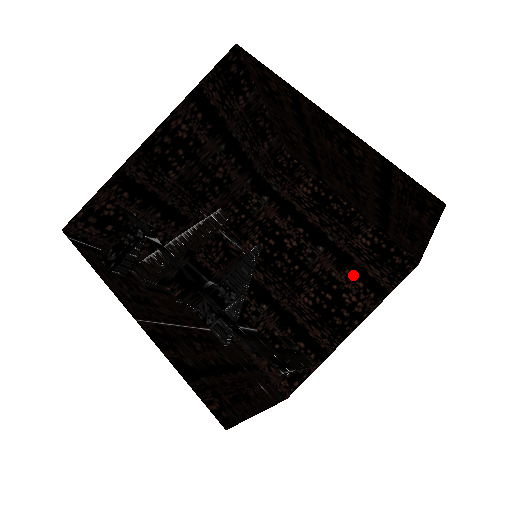
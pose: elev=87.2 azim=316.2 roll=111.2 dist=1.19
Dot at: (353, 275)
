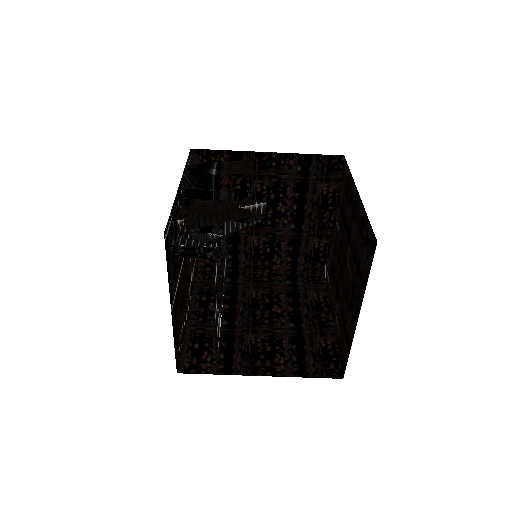
Dot at: (291, 253)
